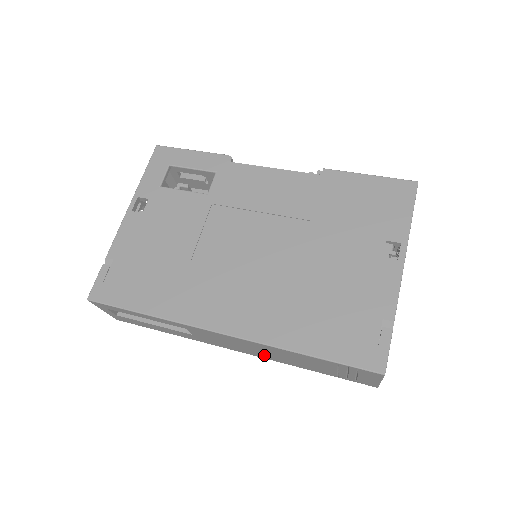
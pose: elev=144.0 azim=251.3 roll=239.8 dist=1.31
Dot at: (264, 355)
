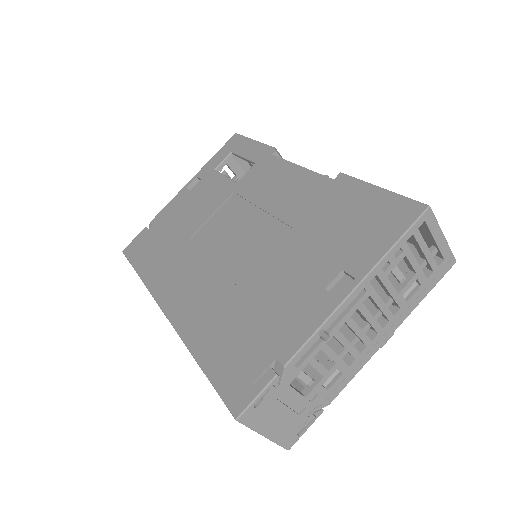
Dot at: occluded
